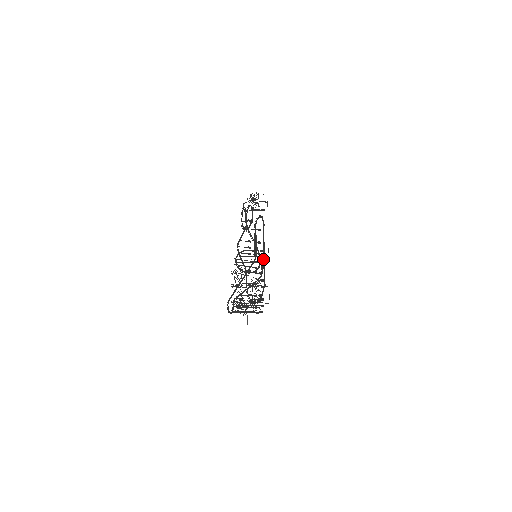
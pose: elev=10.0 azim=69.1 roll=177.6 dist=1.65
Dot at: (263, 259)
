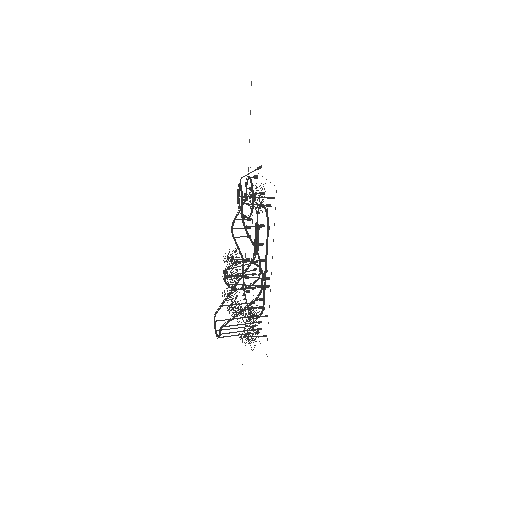
Dot at: (264, 276)
